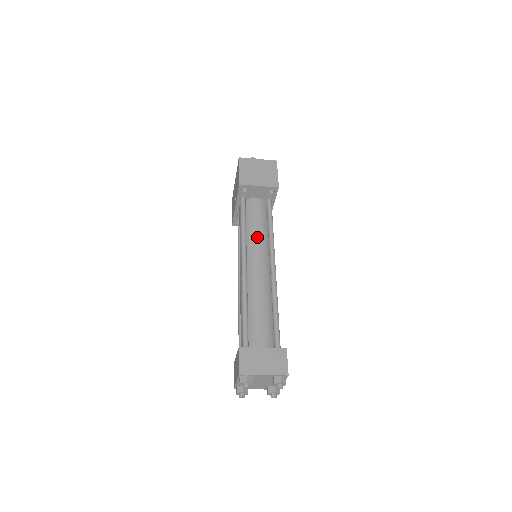
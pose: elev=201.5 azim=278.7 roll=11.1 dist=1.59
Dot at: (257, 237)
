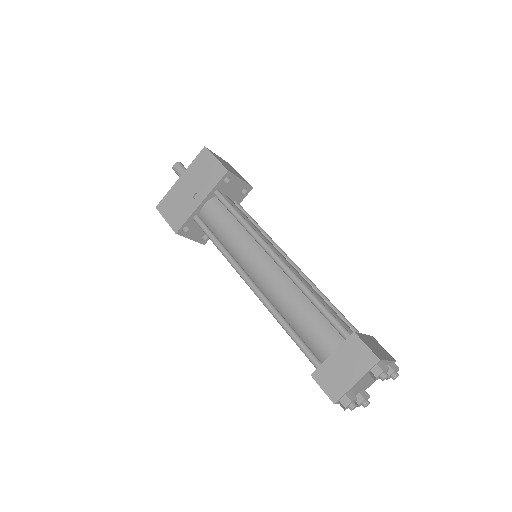
Dot at: (260, 231)
